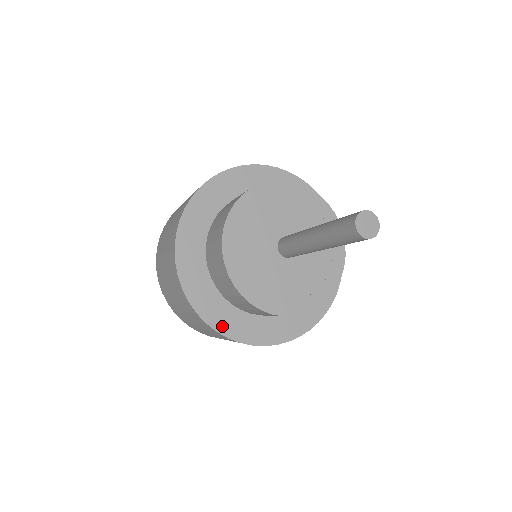
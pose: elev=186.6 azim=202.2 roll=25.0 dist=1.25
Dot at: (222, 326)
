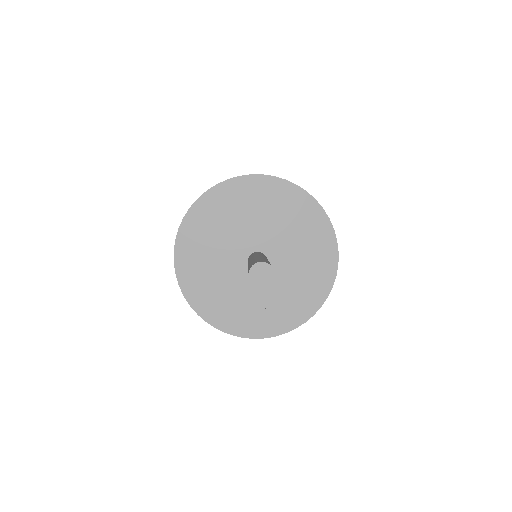
Dot at: (273, 330)
